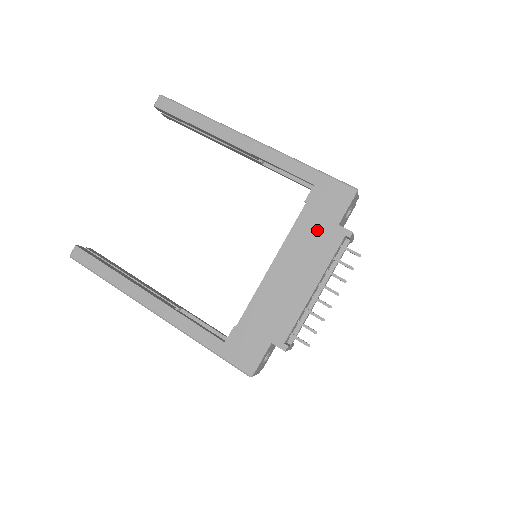
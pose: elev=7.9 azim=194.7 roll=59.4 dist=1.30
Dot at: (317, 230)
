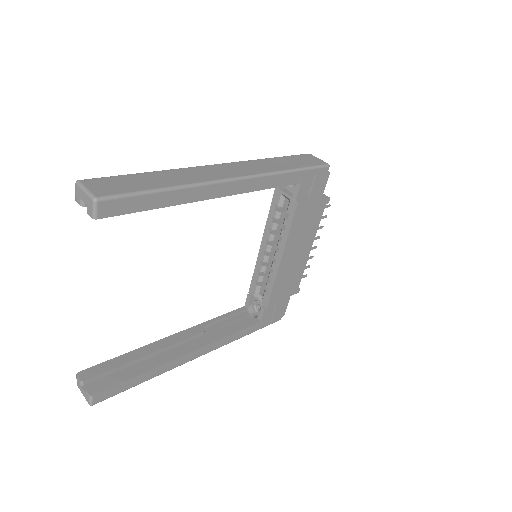
Dot at: (308, 214)
